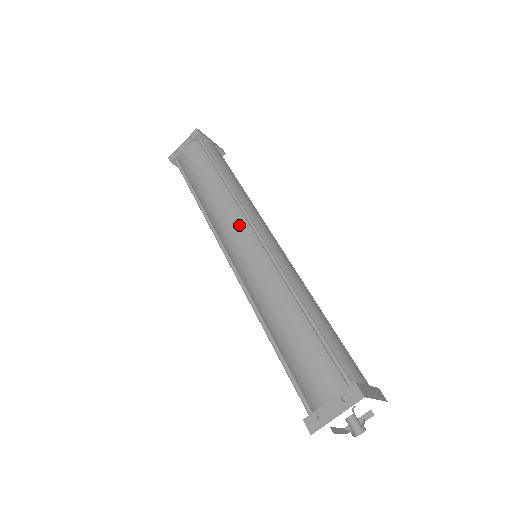
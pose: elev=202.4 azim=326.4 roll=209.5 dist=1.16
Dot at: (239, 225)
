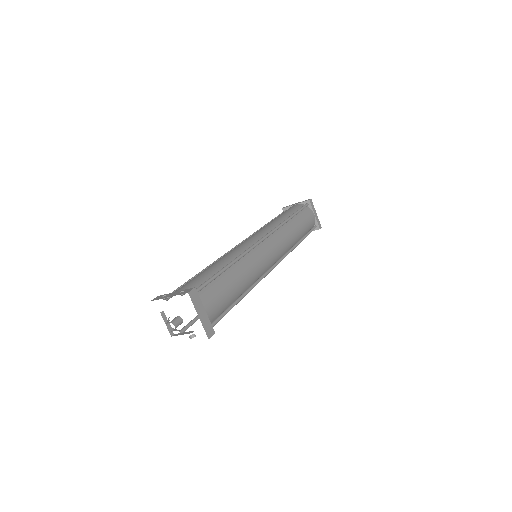
Dot at: (263, 232)
